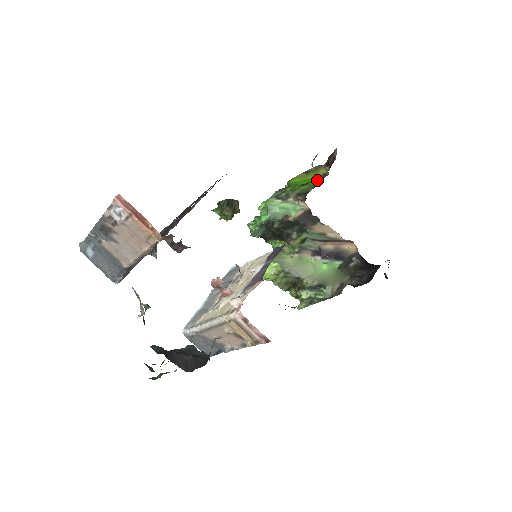
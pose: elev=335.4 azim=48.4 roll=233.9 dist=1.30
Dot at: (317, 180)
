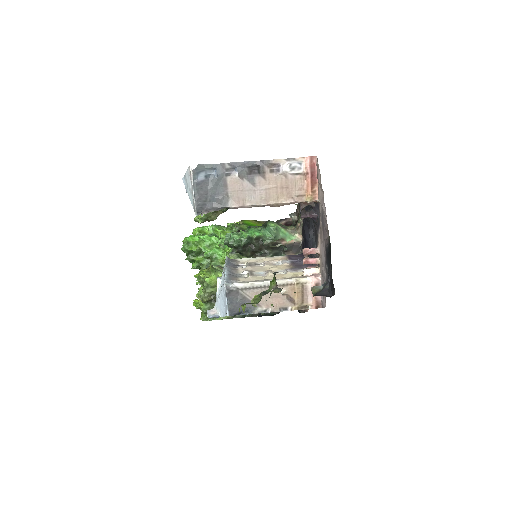
Dot at: occluded
